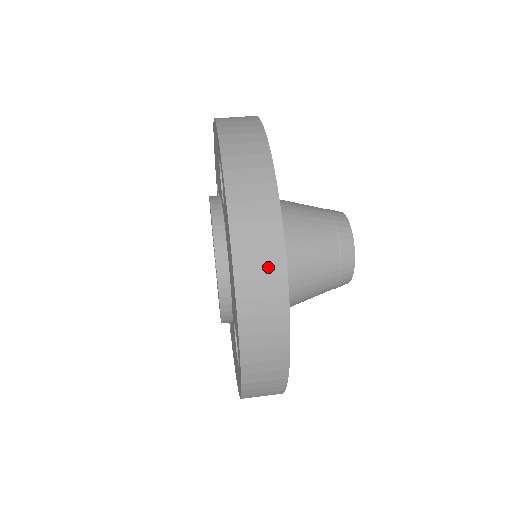
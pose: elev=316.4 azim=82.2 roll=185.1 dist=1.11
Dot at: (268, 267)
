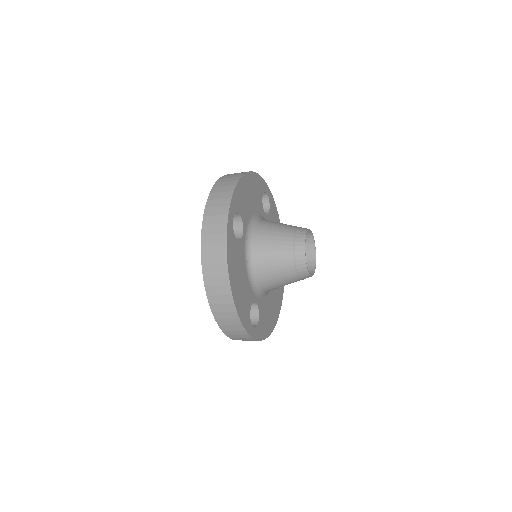
Dot at: occluded
